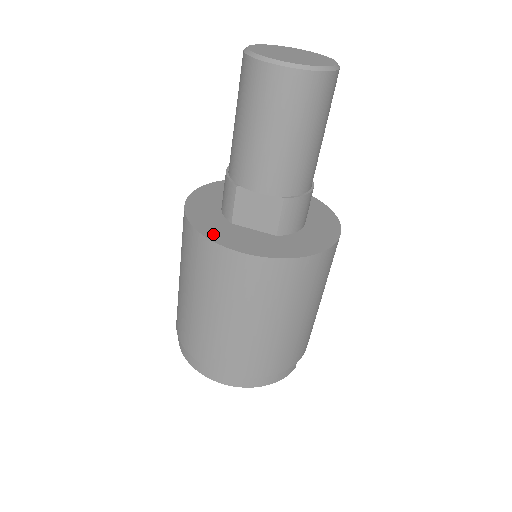
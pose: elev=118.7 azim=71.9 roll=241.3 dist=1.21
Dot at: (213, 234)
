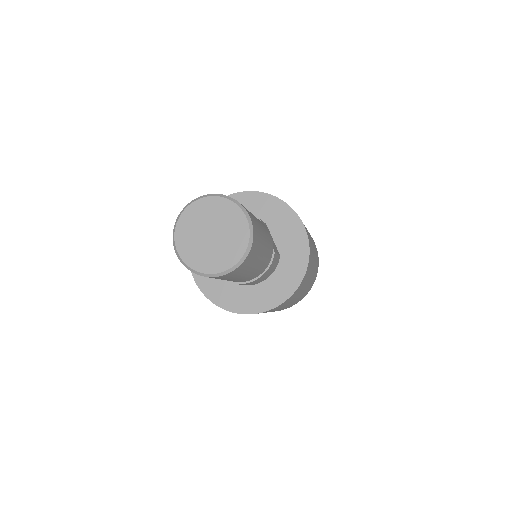
Dot at: occluded
